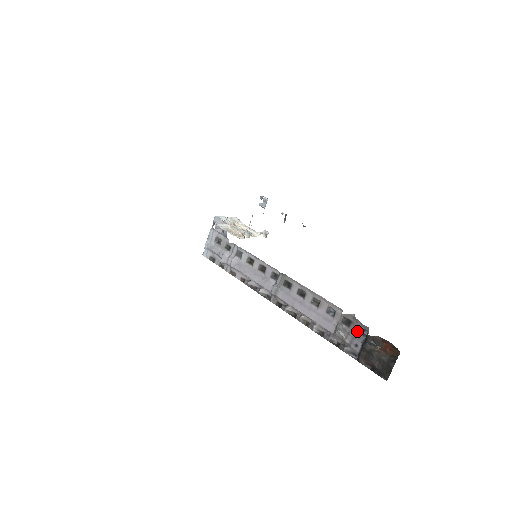
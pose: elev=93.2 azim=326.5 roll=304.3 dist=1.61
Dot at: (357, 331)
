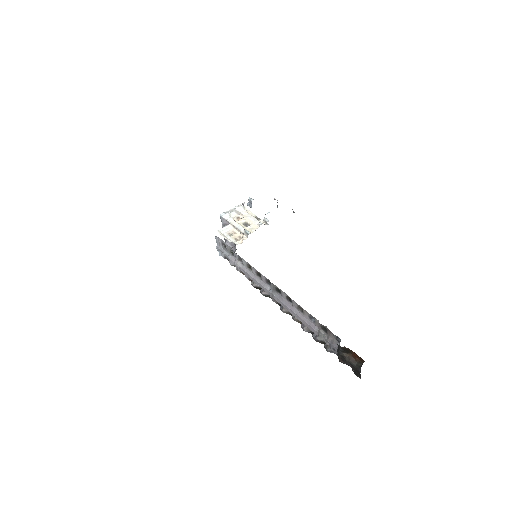
Dot at: (333, 337)
